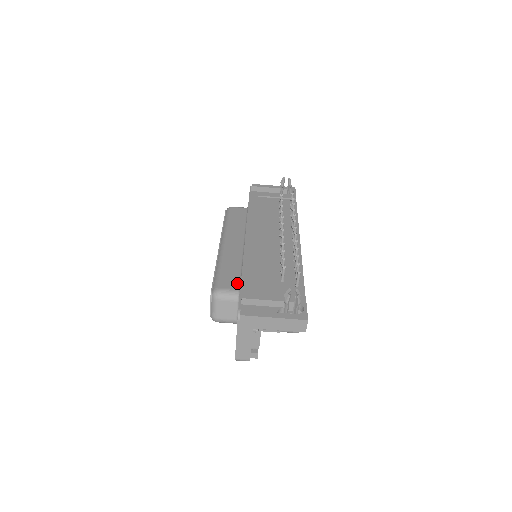
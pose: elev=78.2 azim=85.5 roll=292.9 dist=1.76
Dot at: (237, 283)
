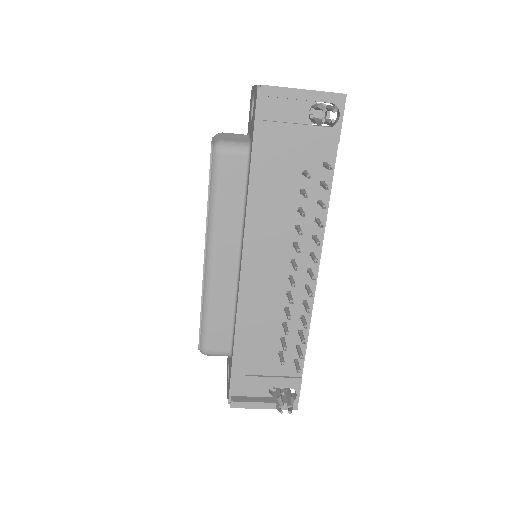
Dot at: (228, 342)
